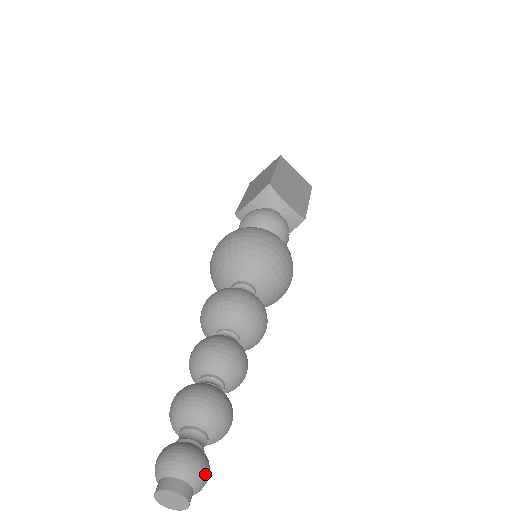
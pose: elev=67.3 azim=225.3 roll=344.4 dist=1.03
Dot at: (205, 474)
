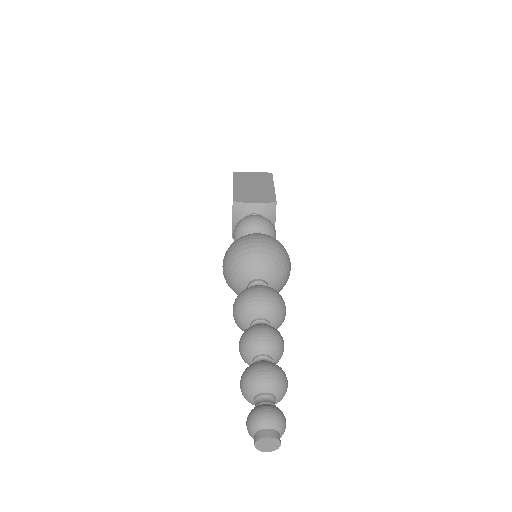
Dot at: (277, 417)
